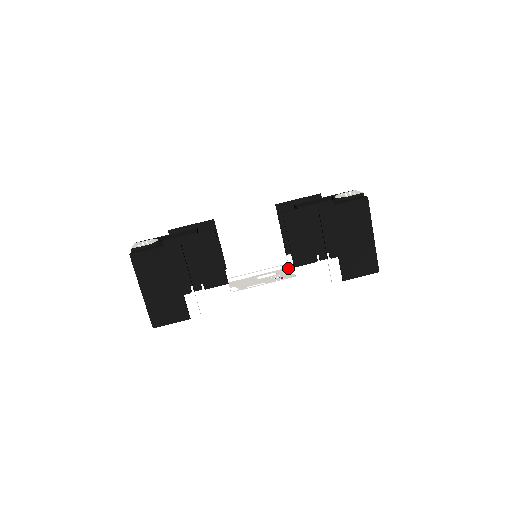
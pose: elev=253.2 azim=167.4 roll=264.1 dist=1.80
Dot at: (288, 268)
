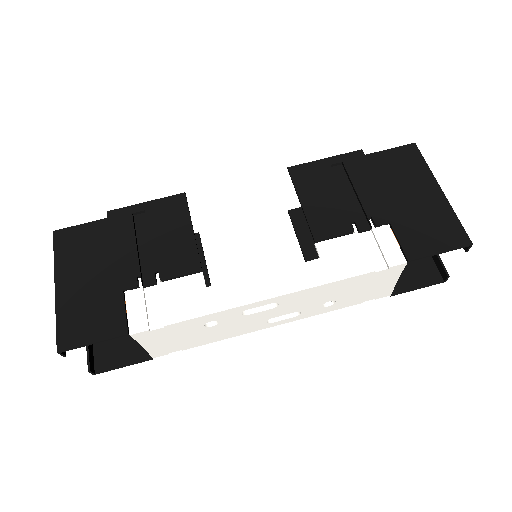
Dot at: occluded
